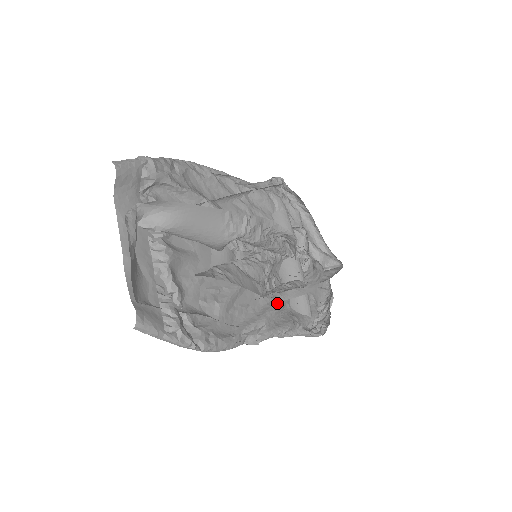
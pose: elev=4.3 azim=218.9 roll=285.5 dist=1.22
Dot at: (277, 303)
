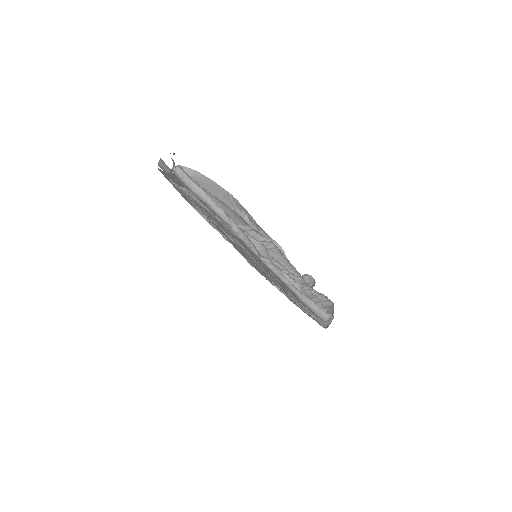
Dot at: occluded
